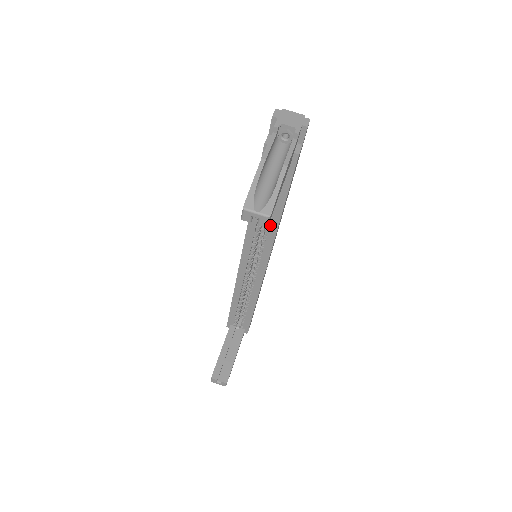
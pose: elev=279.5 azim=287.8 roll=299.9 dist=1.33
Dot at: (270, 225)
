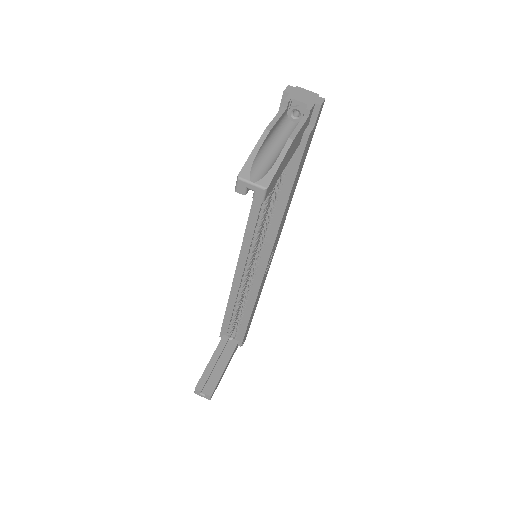
Dot at: (273, 219)
